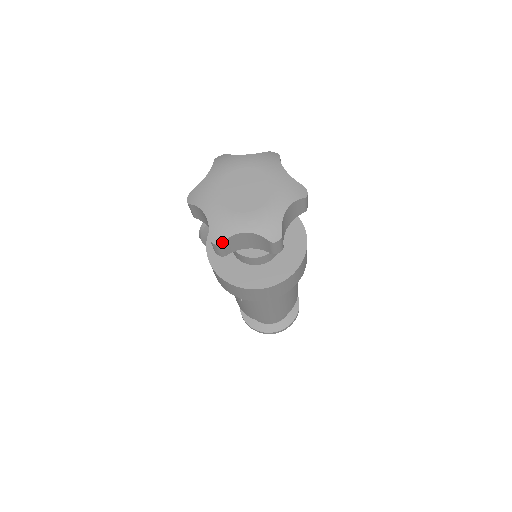
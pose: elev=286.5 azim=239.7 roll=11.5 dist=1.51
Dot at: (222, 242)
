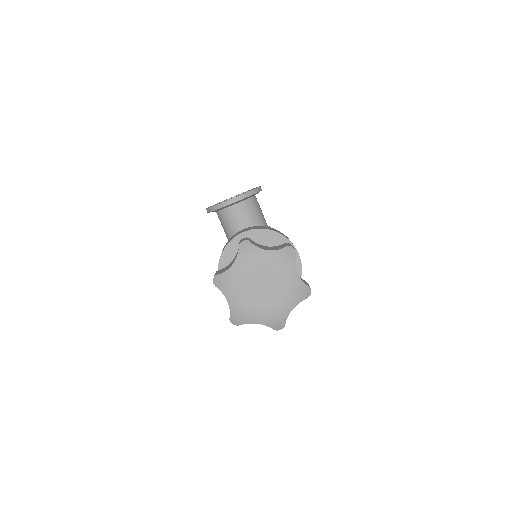
Dot at: occluded
